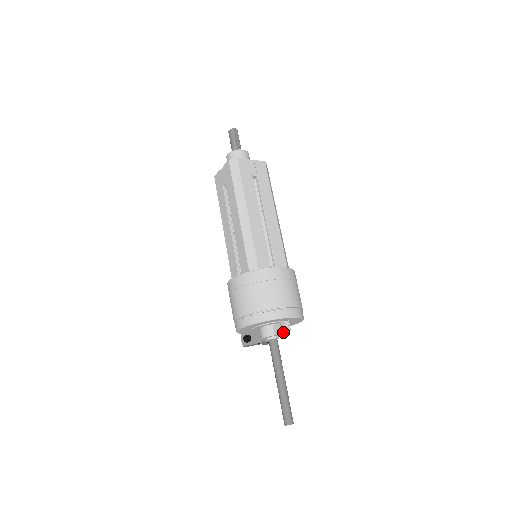
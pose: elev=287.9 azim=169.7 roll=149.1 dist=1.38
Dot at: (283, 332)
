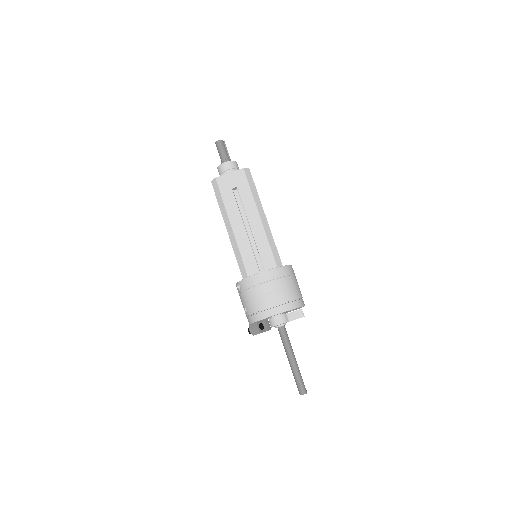
Dot at: (298, 318)
